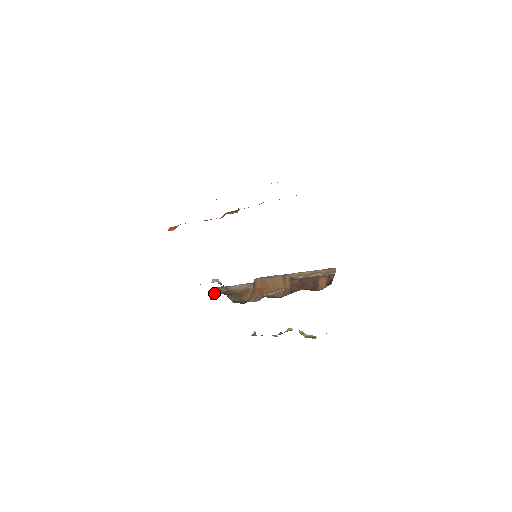
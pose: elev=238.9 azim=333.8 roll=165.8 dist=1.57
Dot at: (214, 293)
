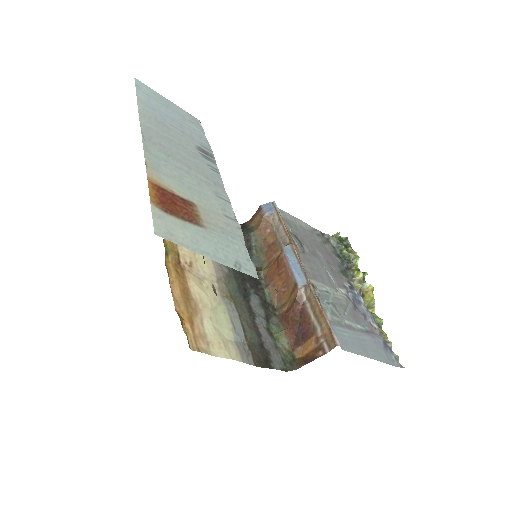
Dot at: (256, 215)
